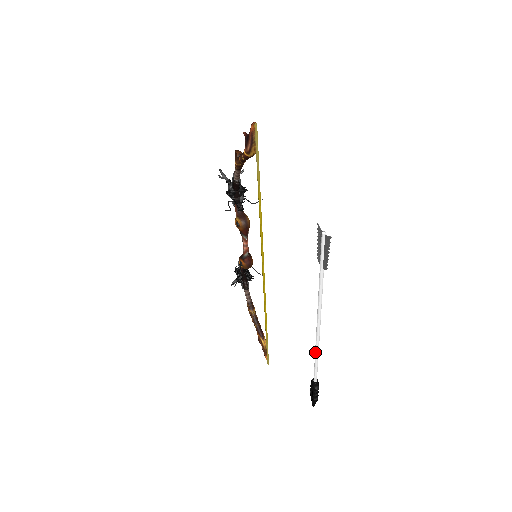
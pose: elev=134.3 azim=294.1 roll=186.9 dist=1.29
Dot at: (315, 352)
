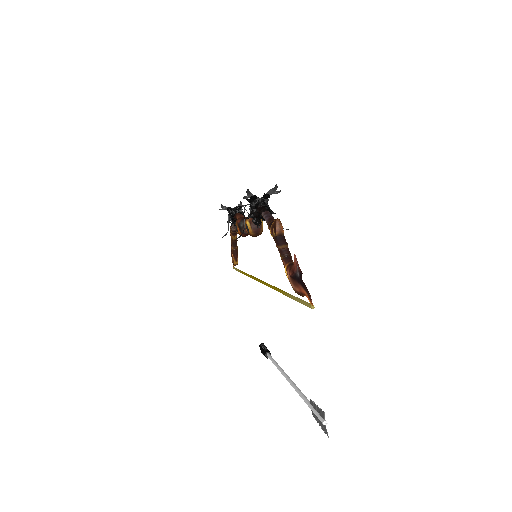
Dot at: occluded
